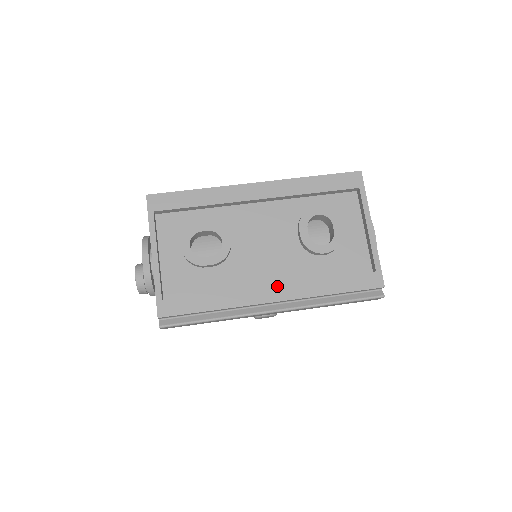
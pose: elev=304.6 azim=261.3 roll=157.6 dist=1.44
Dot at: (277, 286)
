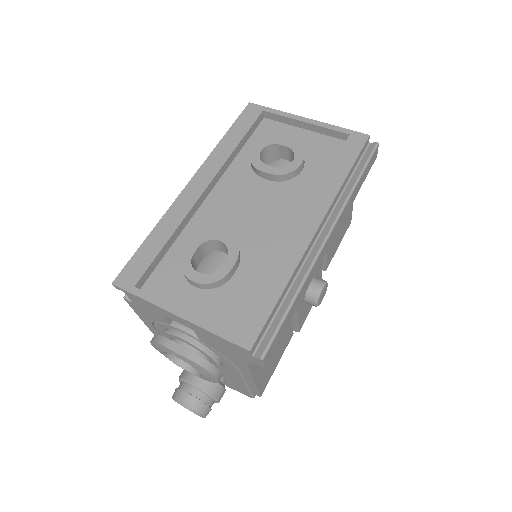
Dot at: (303, 217)
